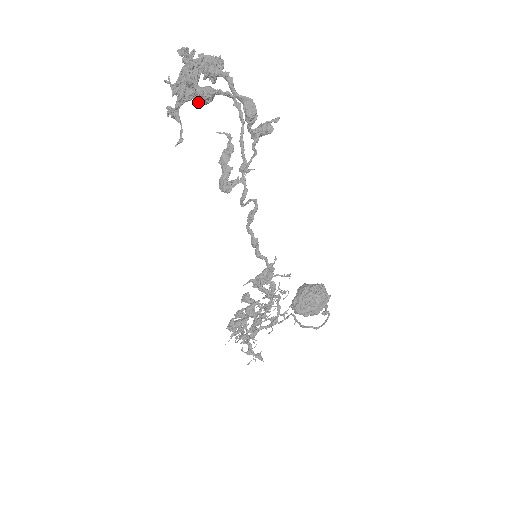
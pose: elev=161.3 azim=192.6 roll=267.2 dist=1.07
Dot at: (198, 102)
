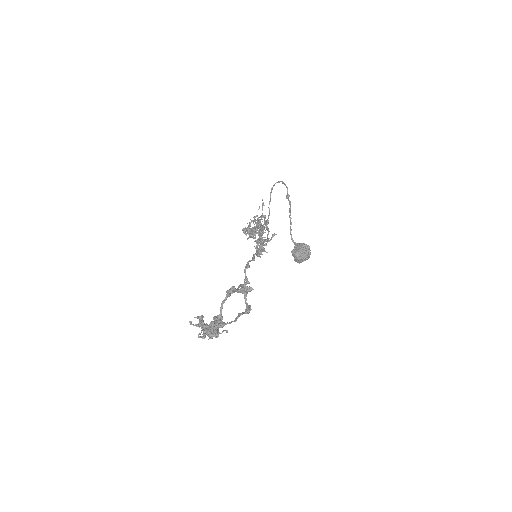
Dot at: occluded
